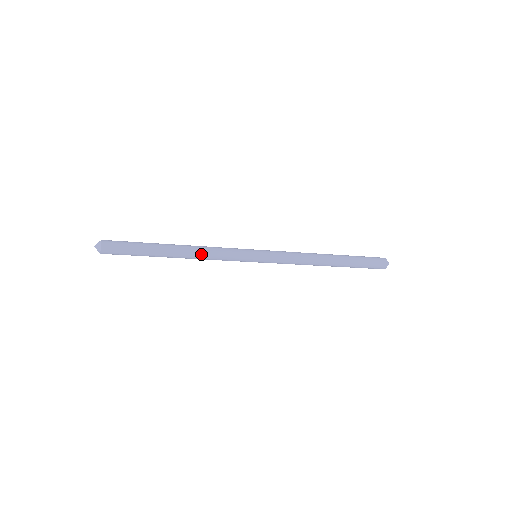
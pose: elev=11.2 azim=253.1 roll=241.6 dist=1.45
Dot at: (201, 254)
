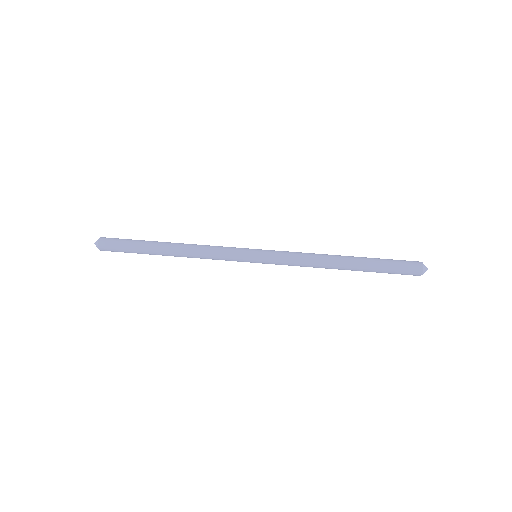
Dot at: (194, 252)
